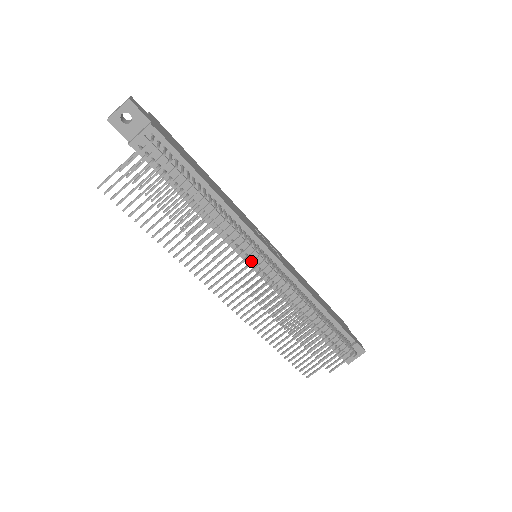
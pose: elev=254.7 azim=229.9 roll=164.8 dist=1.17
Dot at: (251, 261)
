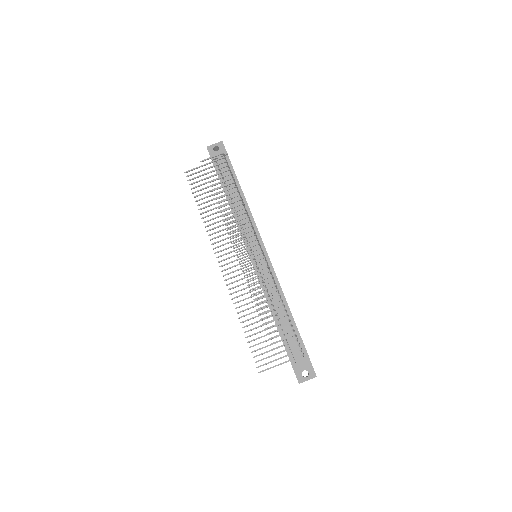
Dot at: (250, 241)
